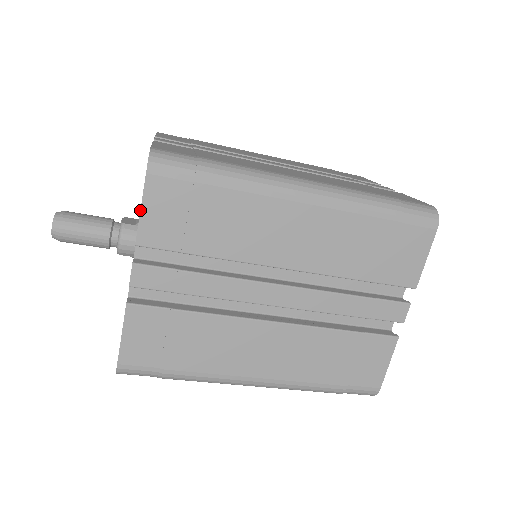
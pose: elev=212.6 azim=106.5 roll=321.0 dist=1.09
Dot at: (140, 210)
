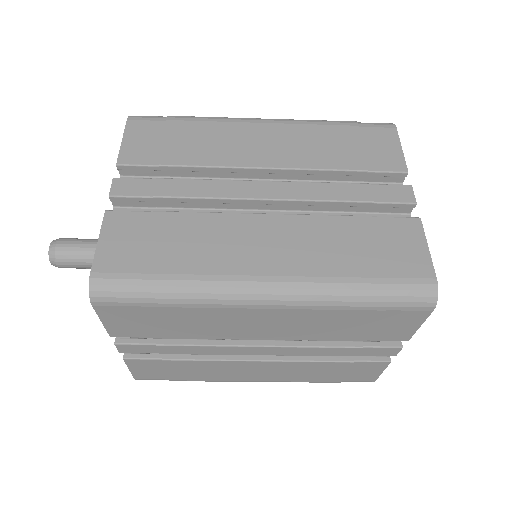
Dot at: occluded
